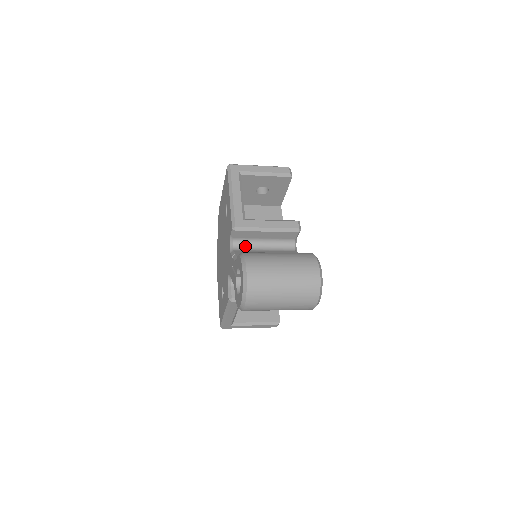
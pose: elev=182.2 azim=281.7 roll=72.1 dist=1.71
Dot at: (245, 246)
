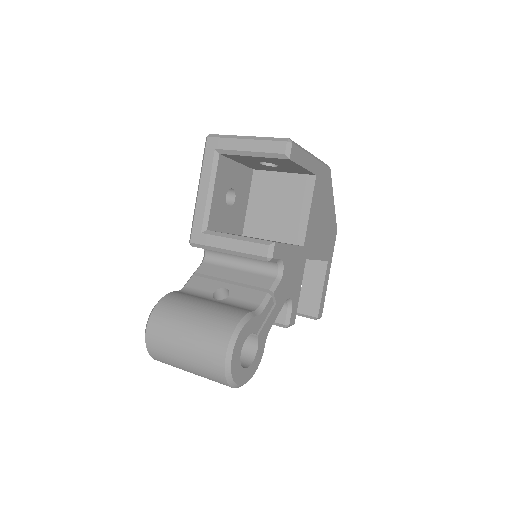
Dot at: (218, 257)
